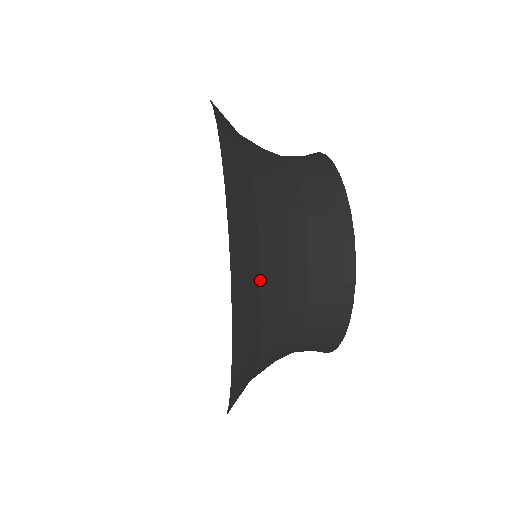
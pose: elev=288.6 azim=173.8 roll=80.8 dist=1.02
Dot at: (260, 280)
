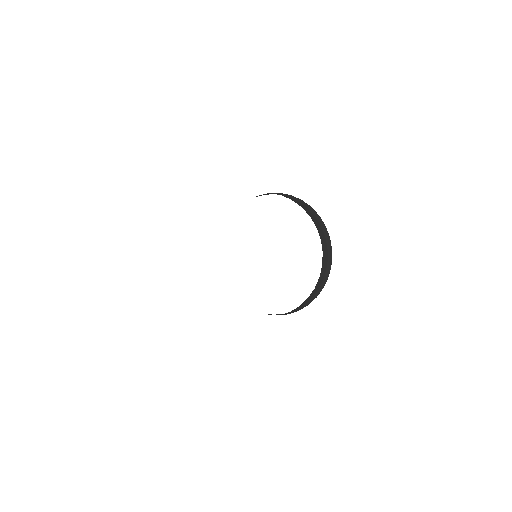
Dot at: occluded
